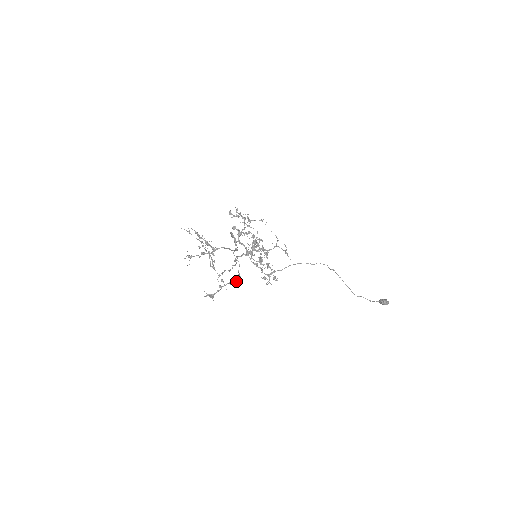
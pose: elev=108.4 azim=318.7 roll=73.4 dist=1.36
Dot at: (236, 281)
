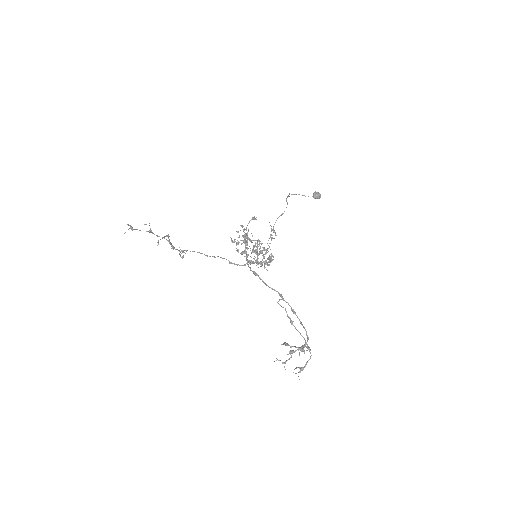
Dot at: (304, 338)
